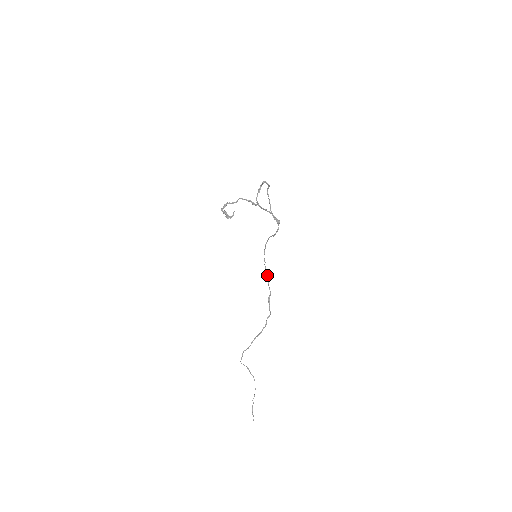
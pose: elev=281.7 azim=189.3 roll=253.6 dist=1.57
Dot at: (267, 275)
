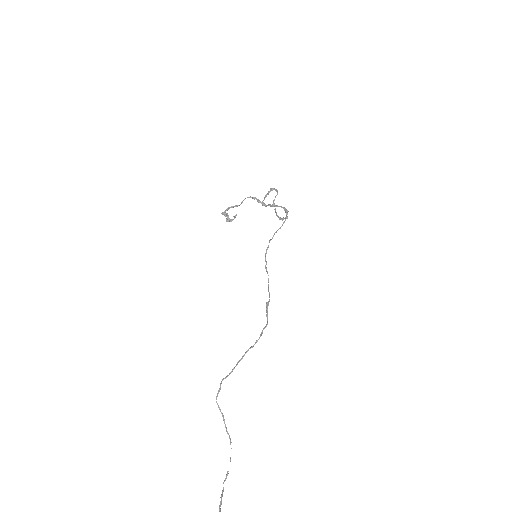
Dot at: occluded
